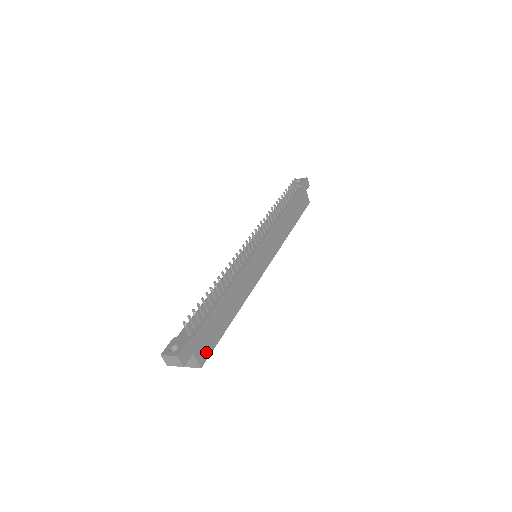
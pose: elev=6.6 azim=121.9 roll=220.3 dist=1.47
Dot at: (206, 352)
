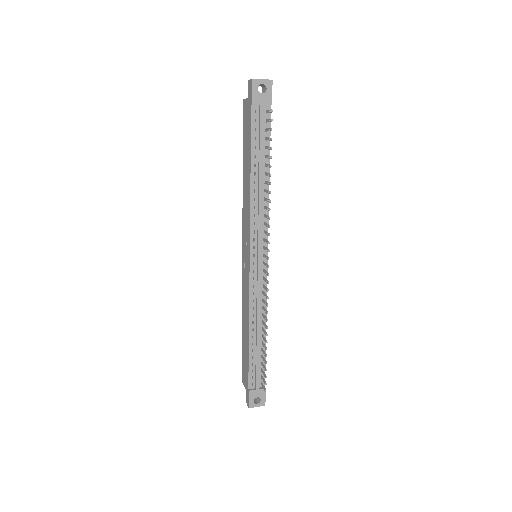
Dot at: occluded
